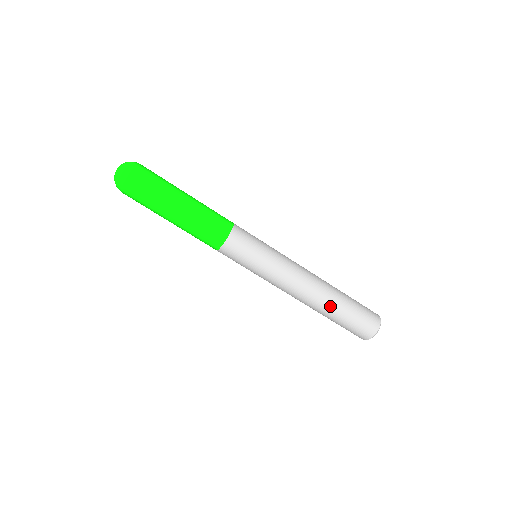
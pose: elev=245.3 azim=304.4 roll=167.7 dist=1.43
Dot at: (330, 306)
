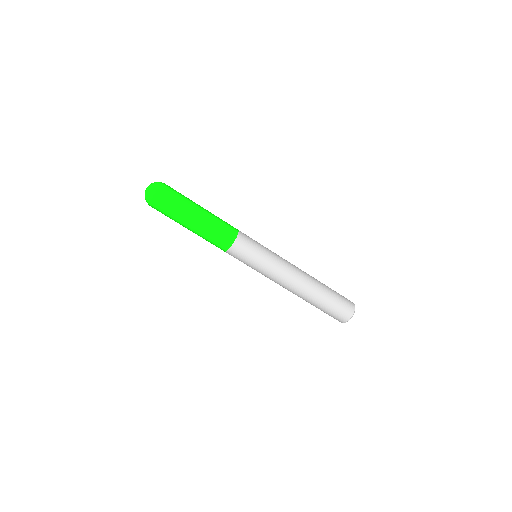
Dot at: (319, 286)
